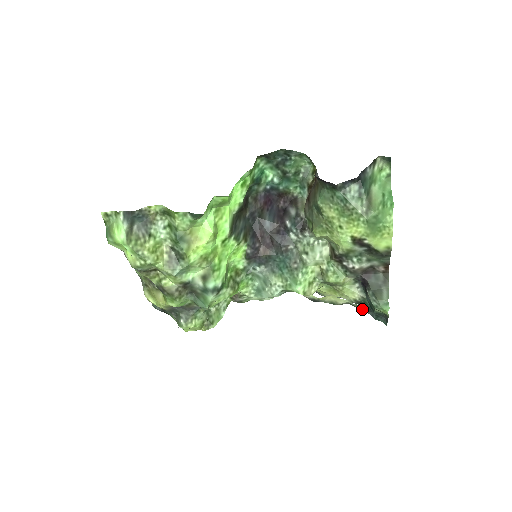
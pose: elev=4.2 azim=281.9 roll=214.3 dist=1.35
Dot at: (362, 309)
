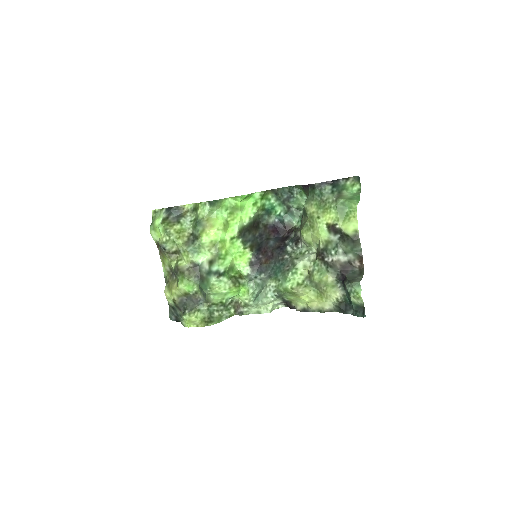
Dot at: (344, 309)
